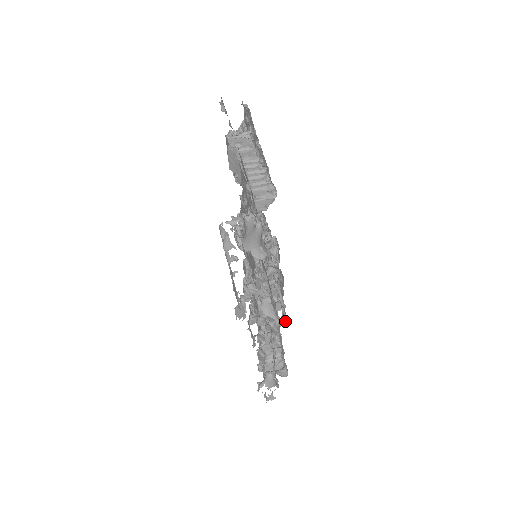
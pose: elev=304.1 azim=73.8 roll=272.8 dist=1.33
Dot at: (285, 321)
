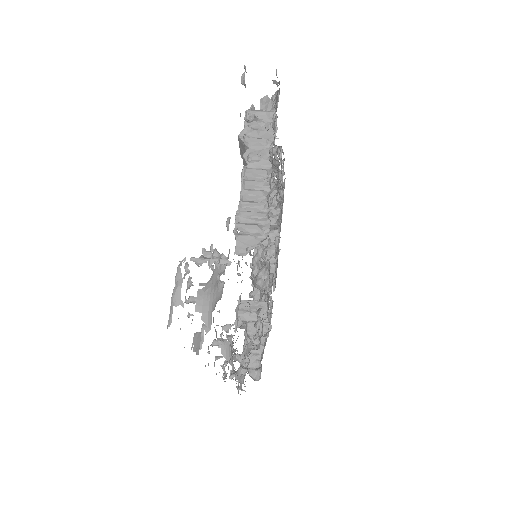
Dot at: (258, 348)
